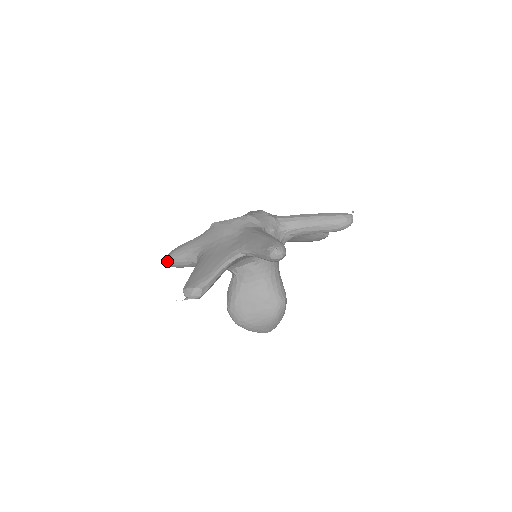
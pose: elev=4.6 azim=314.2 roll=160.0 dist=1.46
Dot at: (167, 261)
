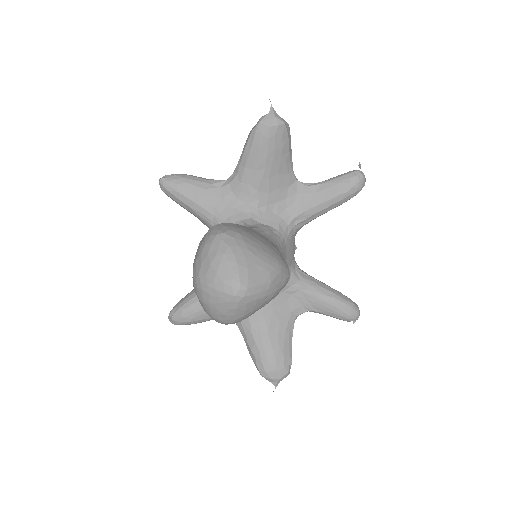
Dot at: (172, 174)
